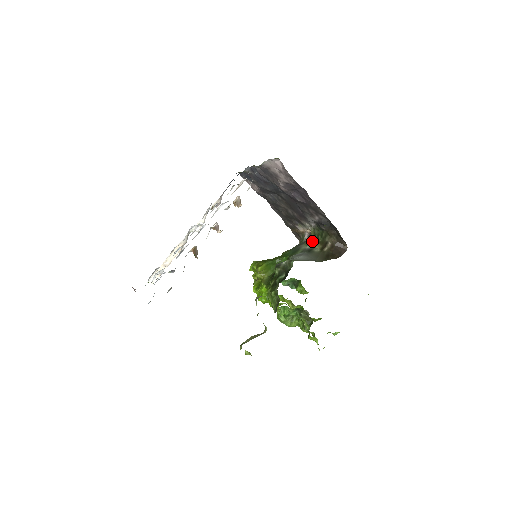
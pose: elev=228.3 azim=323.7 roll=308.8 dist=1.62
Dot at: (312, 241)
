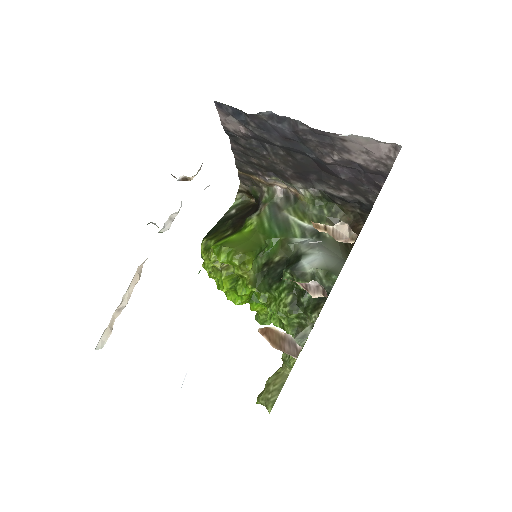
Dot at: (310, 214)
